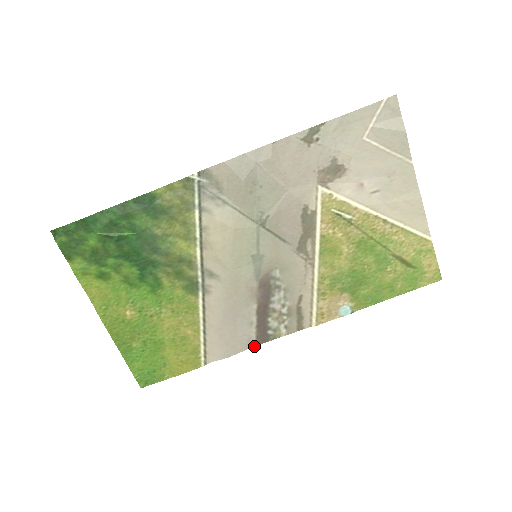
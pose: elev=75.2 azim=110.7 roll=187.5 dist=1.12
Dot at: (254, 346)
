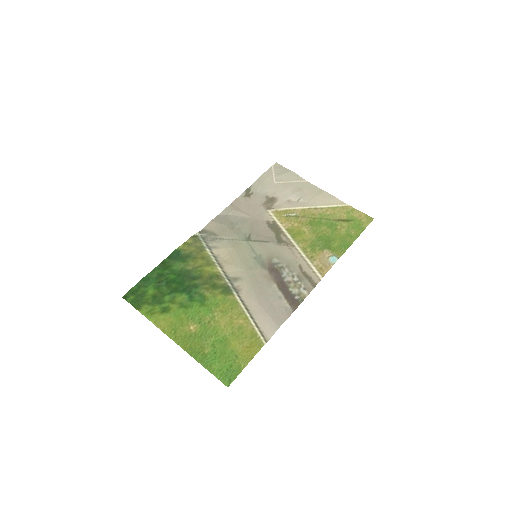
Dot at: occluded
